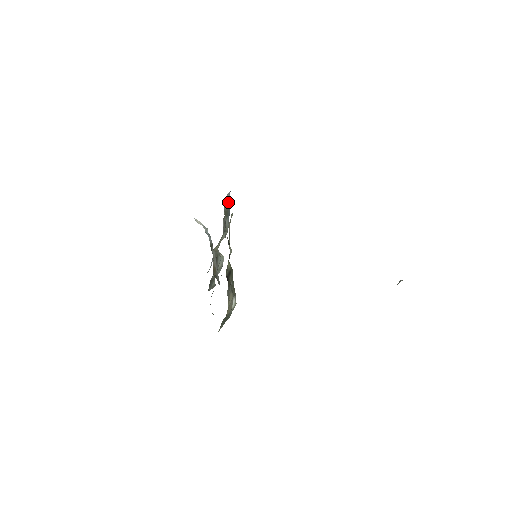
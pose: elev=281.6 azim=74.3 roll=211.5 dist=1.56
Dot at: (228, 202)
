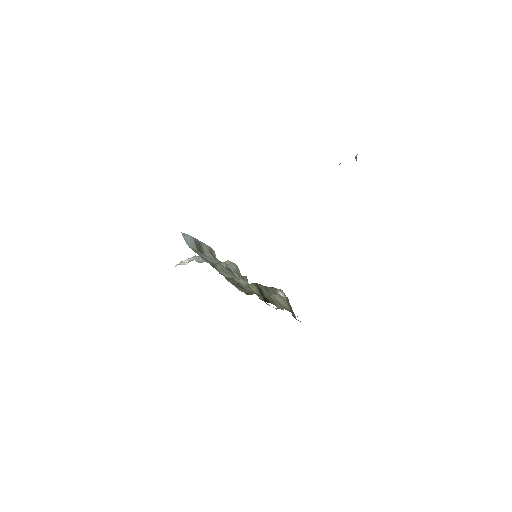
Dot at: (190, 240)
